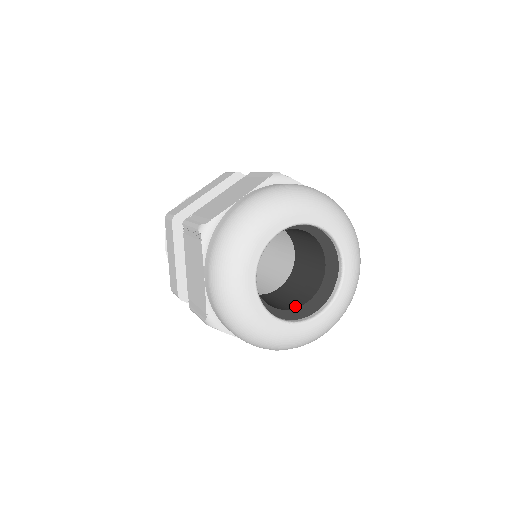
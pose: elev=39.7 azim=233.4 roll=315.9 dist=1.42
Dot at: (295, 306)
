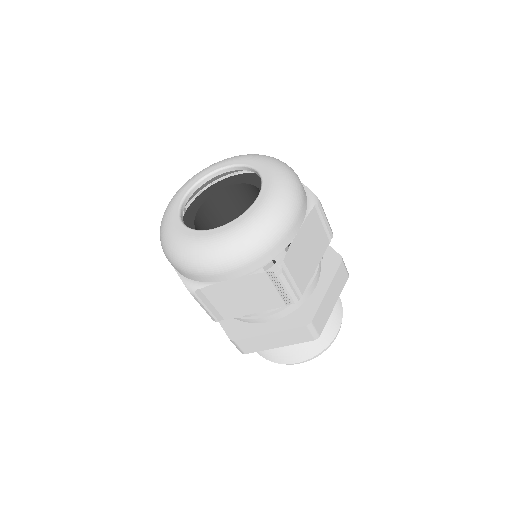
Dot at: occluded
